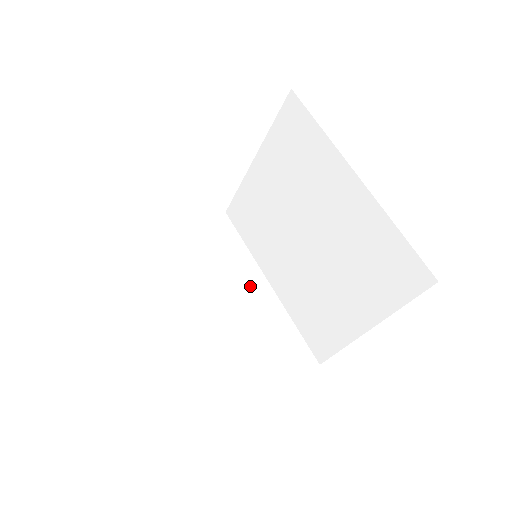
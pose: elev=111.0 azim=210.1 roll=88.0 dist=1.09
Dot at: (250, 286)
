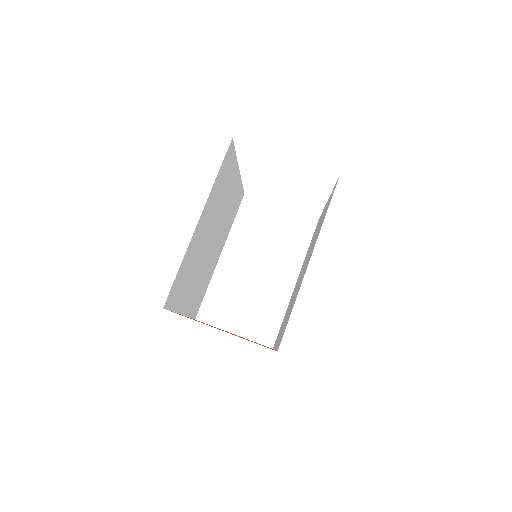
Dot at: (283, 273)
